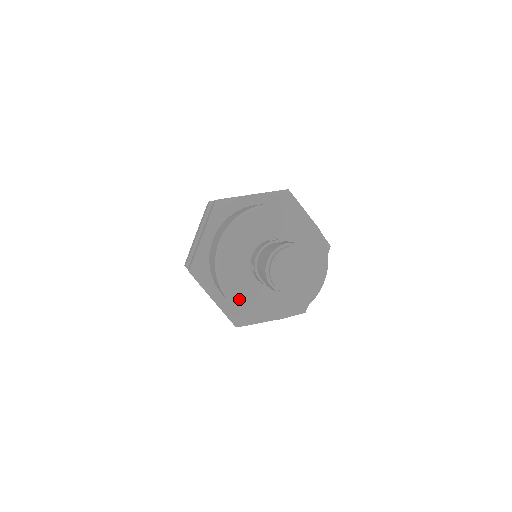
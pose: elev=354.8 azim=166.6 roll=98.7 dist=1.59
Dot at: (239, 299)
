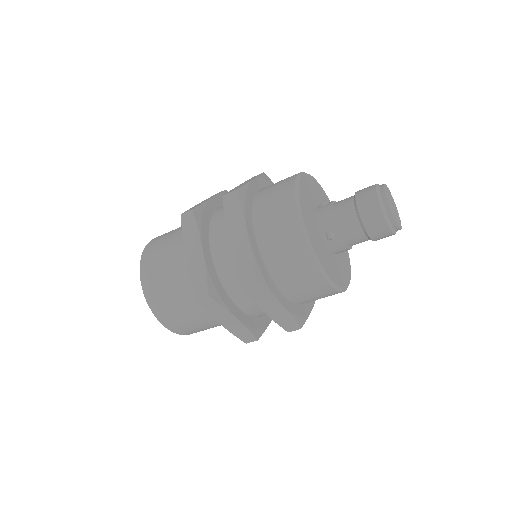
Dot at: (331, 275)
